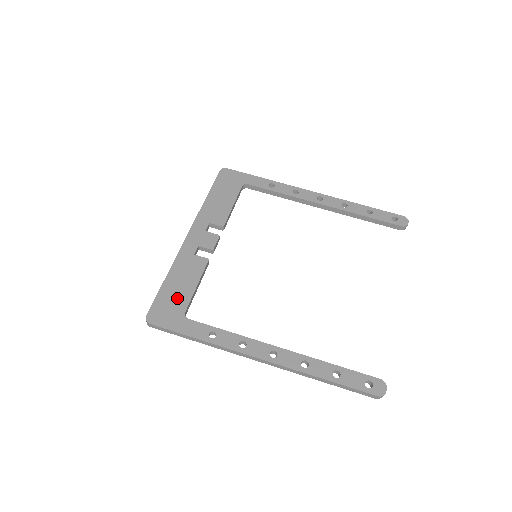
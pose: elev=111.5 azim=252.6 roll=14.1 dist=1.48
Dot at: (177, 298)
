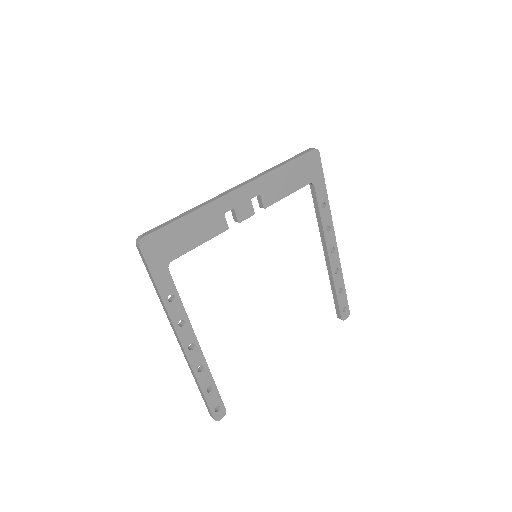
Dot at: (178, 243)
